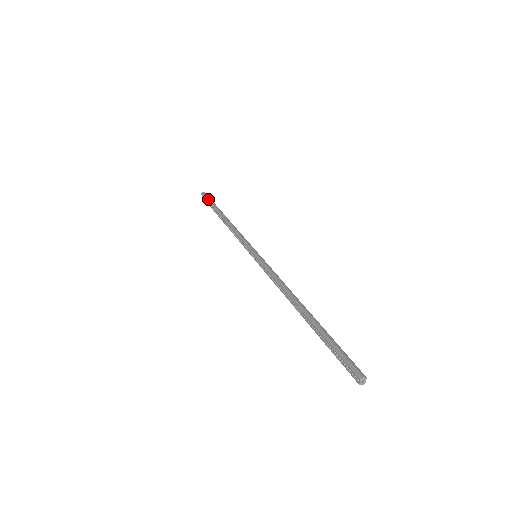
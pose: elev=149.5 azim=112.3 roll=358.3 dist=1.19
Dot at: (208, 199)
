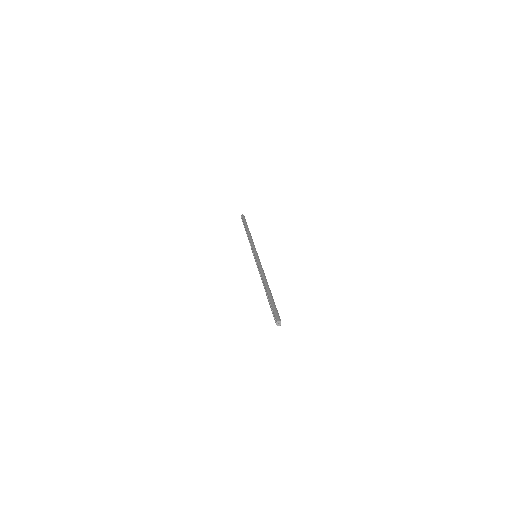
Dot at: (244, 219)
